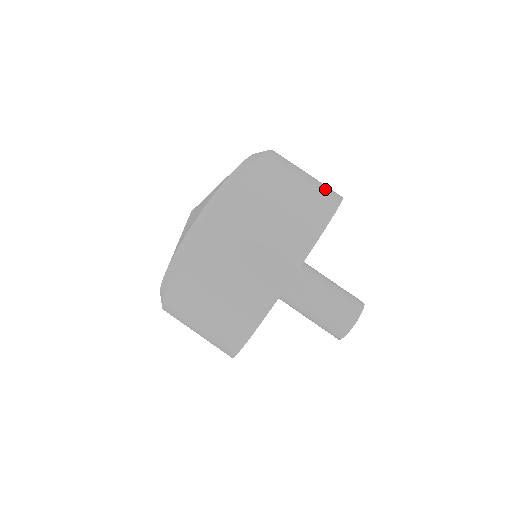
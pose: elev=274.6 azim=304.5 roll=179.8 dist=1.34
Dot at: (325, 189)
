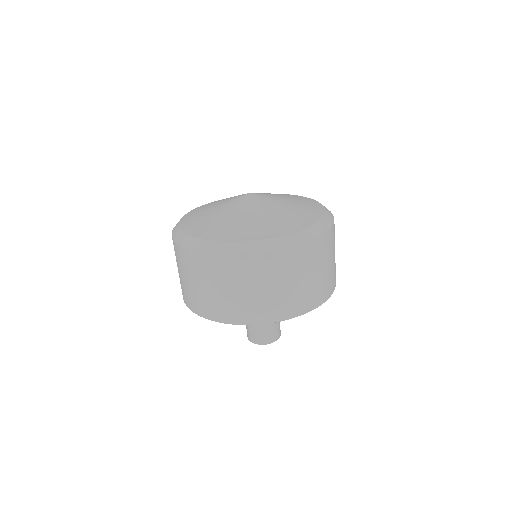
Dot at: (304, 299)
